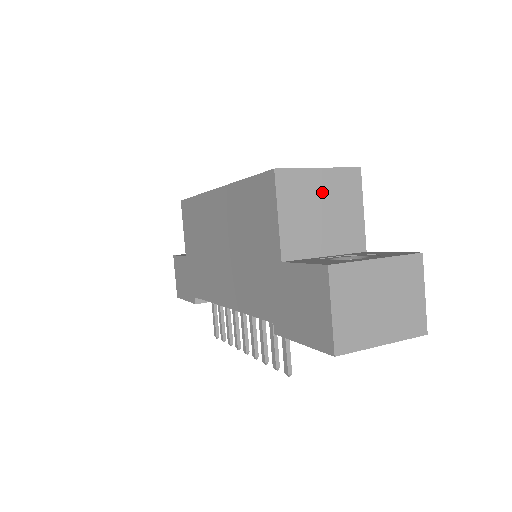
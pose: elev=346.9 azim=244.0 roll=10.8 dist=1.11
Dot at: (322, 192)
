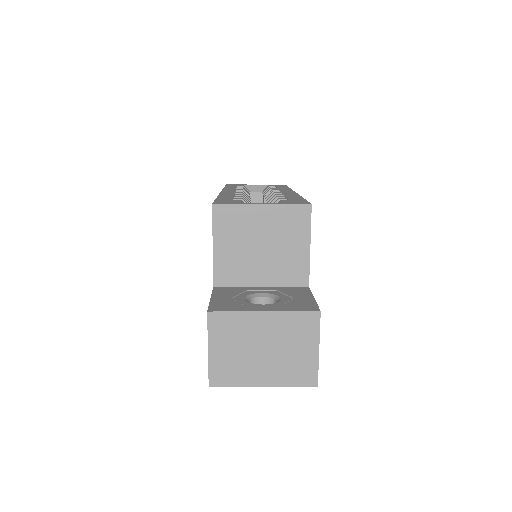
Dot at: (263, 227)
